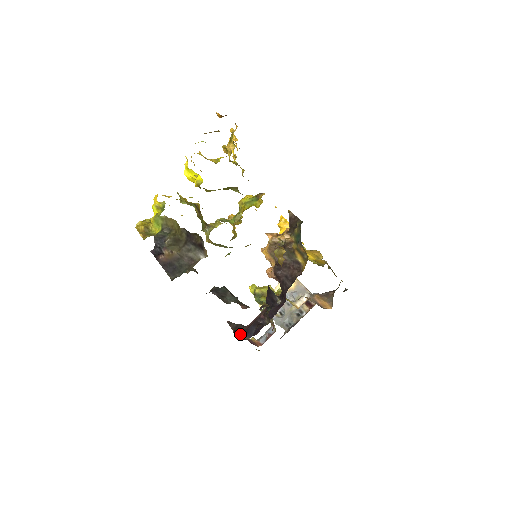
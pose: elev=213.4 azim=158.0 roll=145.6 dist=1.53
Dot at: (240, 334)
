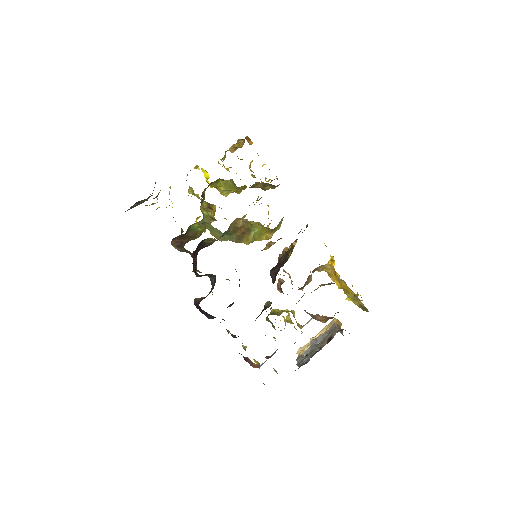
Dot at: (206, 314)
